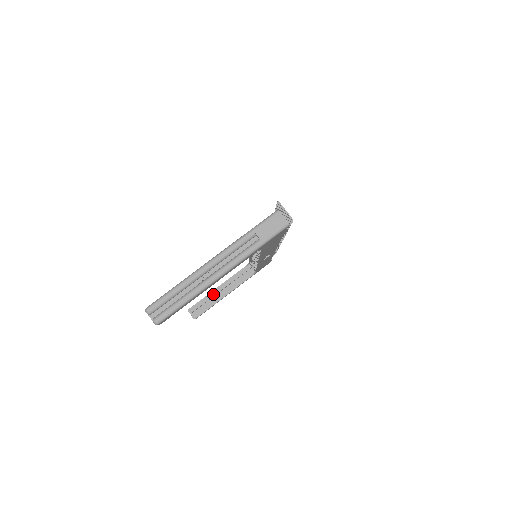
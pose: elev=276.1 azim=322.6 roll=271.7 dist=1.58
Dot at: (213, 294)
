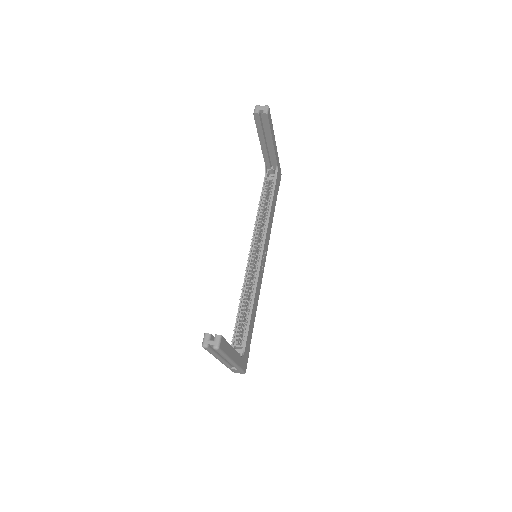
Dot at: occluded
